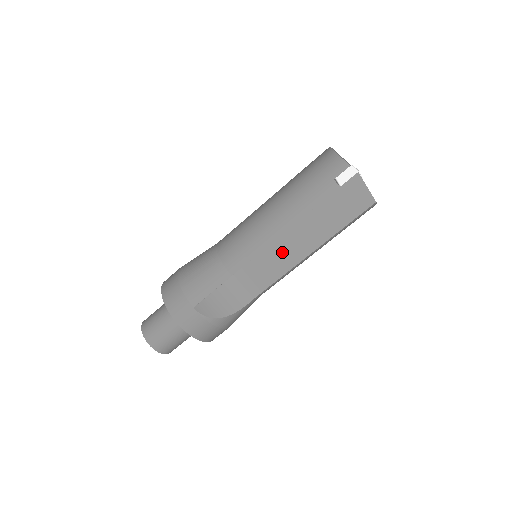
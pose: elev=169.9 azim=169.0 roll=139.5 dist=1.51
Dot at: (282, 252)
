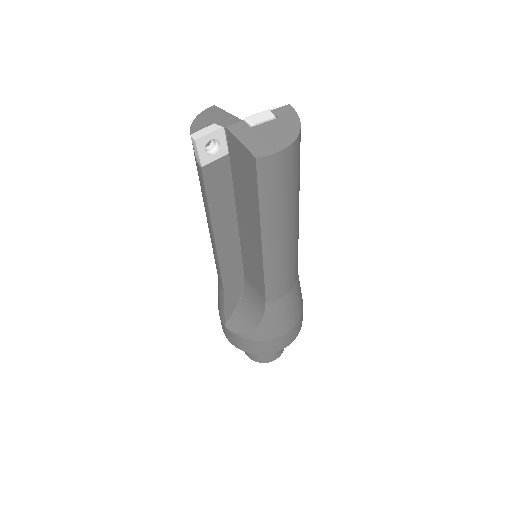
Dot at: (249, 251)
